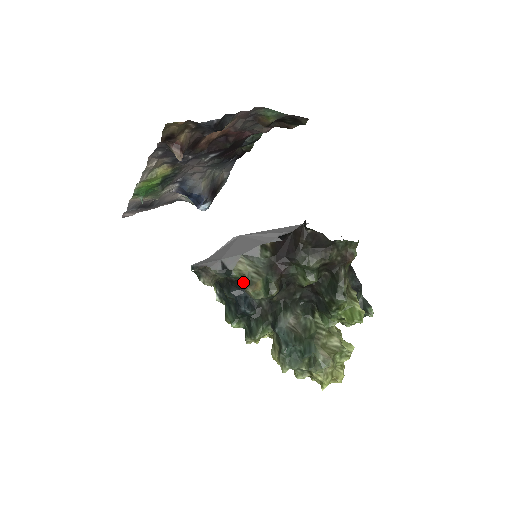
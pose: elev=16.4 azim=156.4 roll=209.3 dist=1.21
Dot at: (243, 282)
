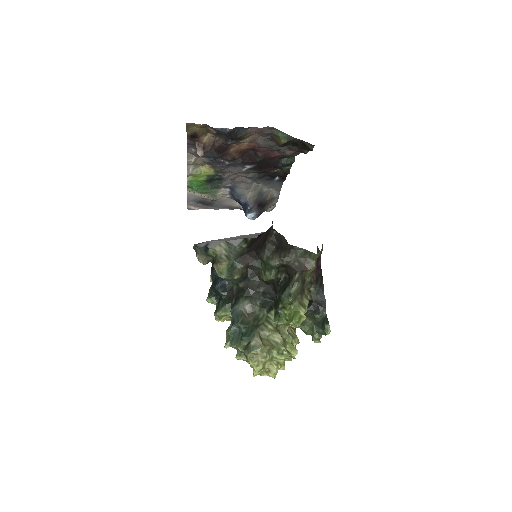
Dot at: (215, 261)
